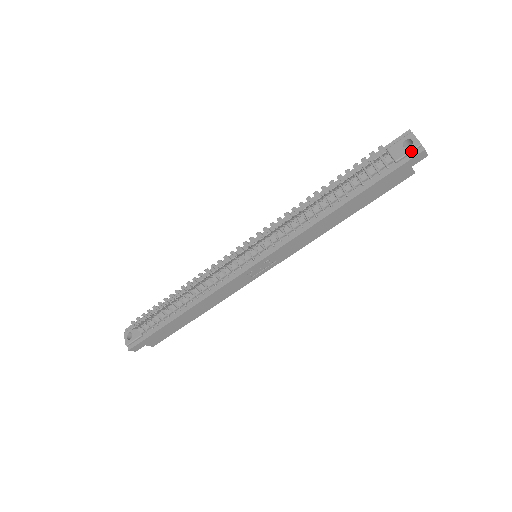
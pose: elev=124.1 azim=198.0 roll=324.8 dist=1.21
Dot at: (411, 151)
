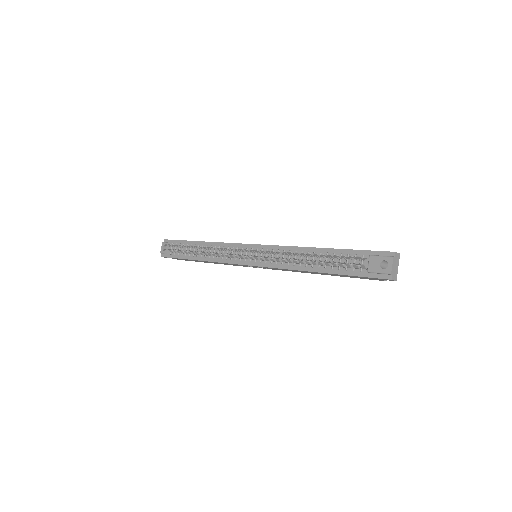
Dot at: (382, 273)
